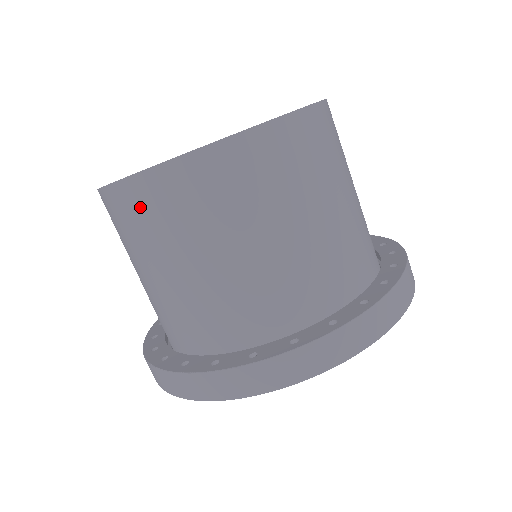
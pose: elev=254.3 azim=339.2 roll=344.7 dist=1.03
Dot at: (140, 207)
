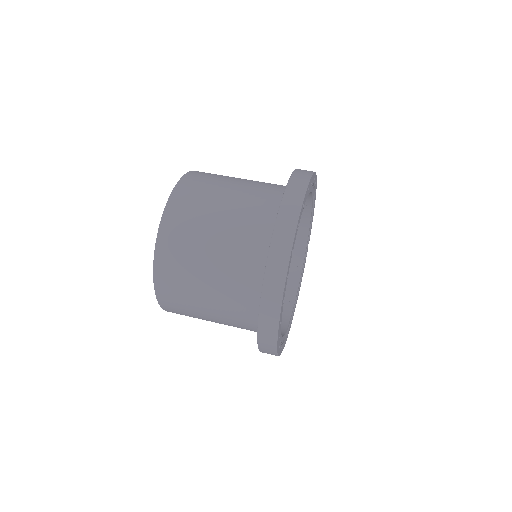
Dot at: (199, 178)
